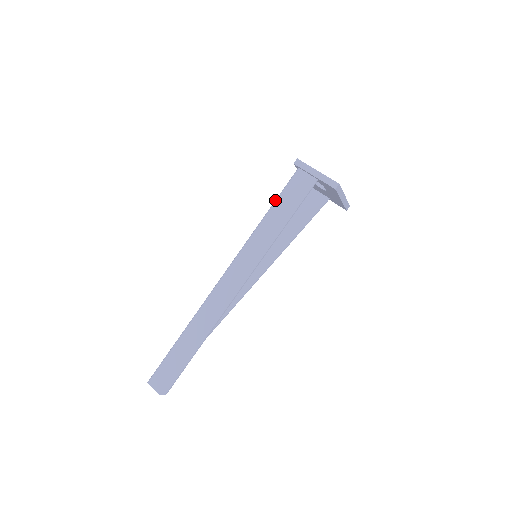
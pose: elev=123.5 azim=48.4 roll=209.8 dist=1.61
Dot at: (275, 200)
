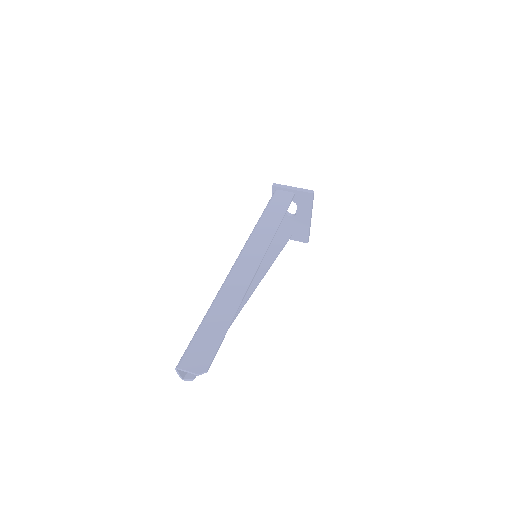
Dot at: (265, 208)
